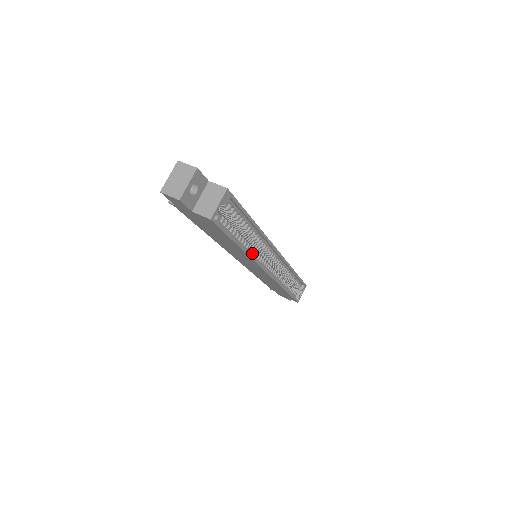
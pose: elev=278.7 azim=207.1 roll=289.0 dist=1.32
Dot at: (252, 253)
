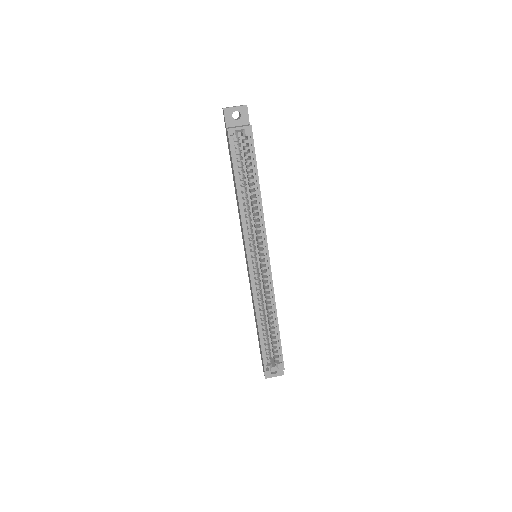
Dot at: (246, 219)
